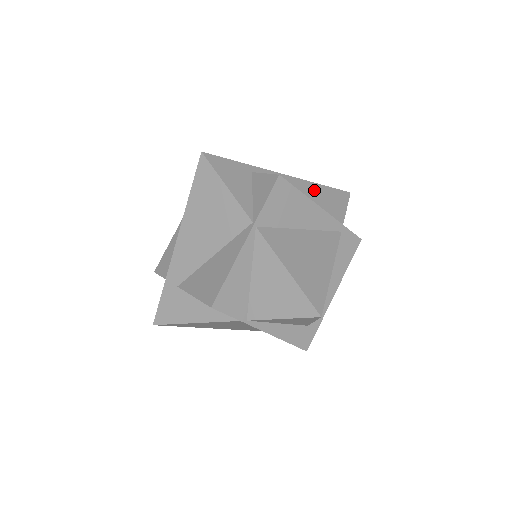
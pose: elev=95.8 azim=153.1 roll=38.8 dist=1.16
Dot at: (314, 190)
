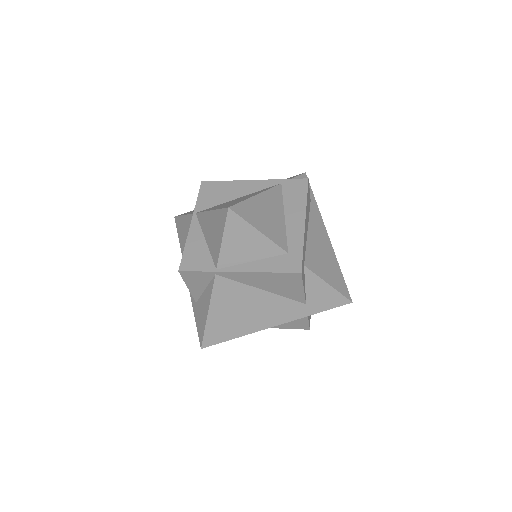
Dot at: occluded
